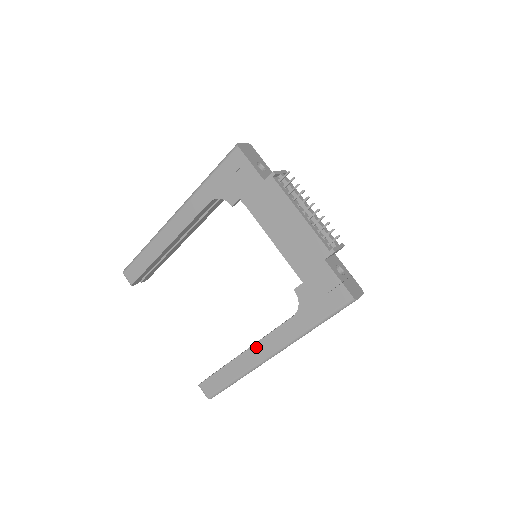
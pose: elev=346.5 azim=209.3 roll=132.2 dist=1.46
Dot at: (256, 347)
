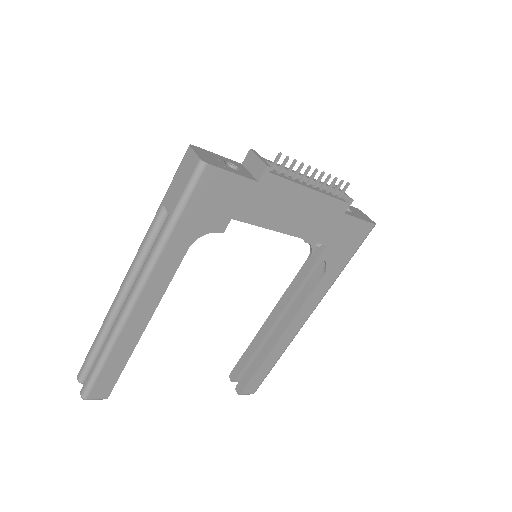
Dot at: (292, 325)
